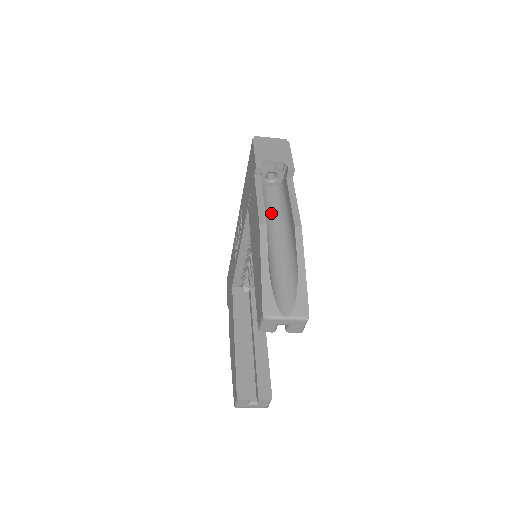
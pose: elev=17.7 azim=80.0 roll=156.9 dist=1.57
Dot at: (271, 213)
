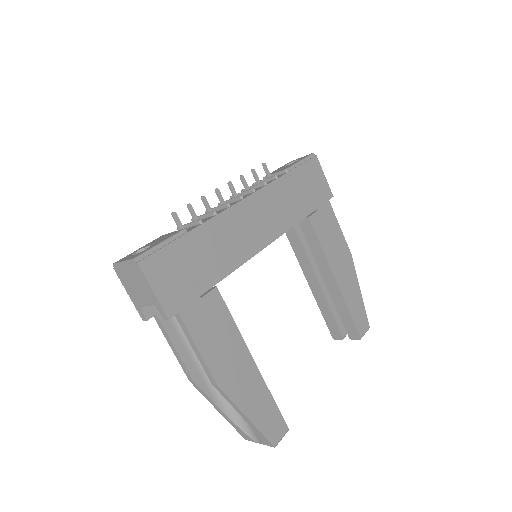
Dot at: occluded
